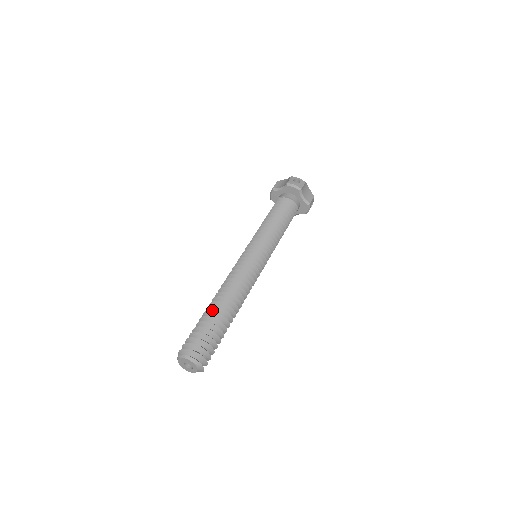
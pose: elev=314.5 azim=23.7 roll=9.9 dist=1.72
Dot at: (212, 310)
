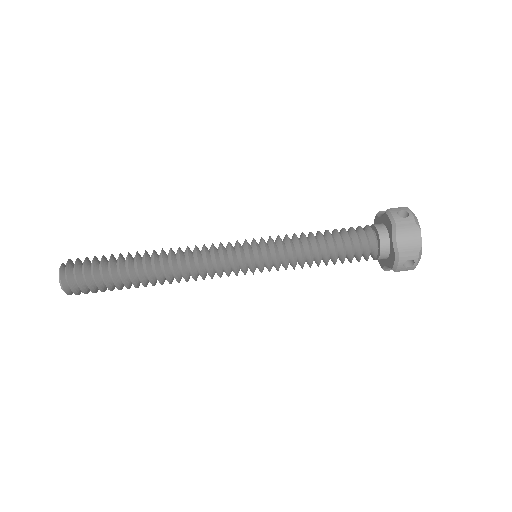
Dot at: (136, 271)
